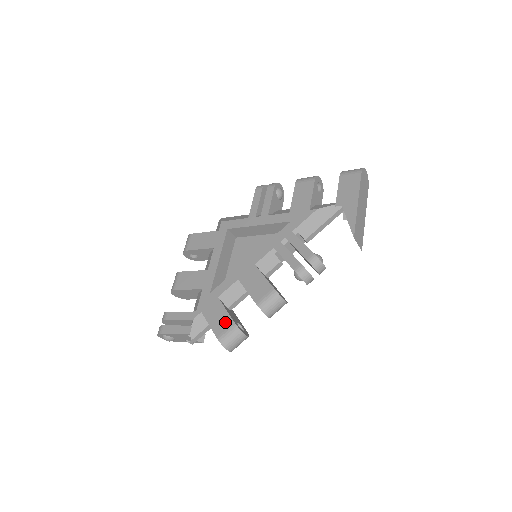
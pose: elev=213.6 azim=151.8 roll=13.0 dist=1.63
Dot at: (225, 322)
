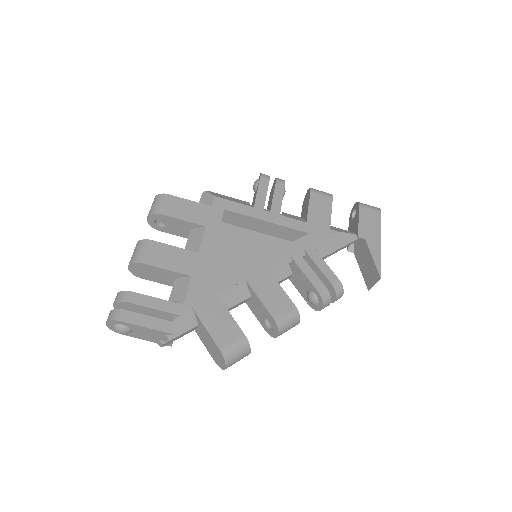
Dot at: (231, 331)
